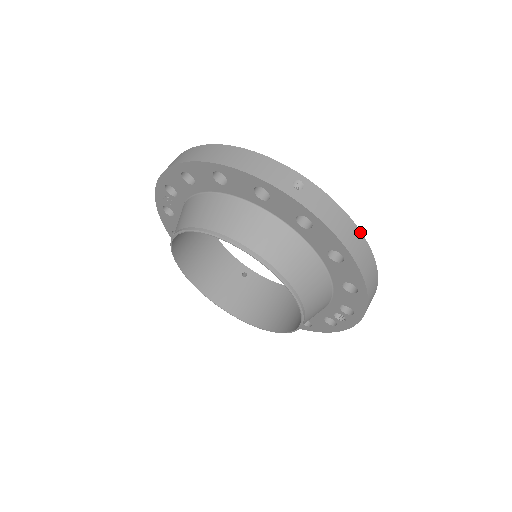
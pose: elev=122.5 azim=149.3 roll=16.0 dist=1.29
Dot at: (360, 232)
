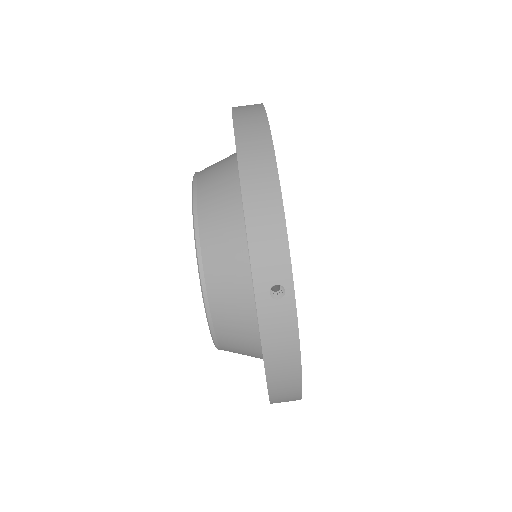
Dot at: (301, 375)
